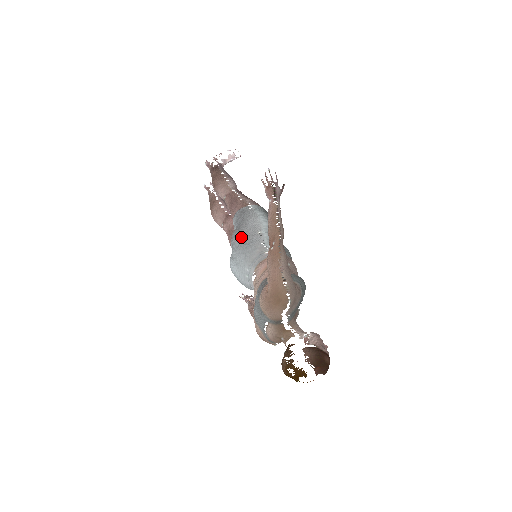
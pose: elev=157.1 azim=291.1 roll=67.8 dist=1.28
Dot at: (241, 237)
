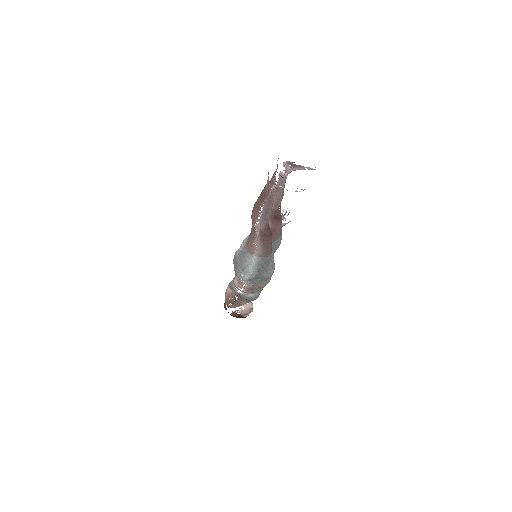
Dot at: (235, 264)
